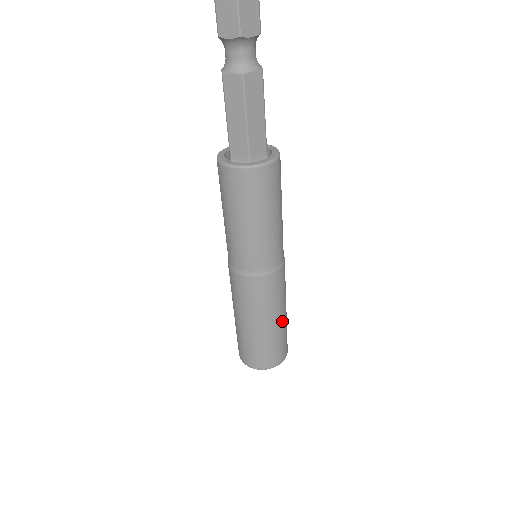
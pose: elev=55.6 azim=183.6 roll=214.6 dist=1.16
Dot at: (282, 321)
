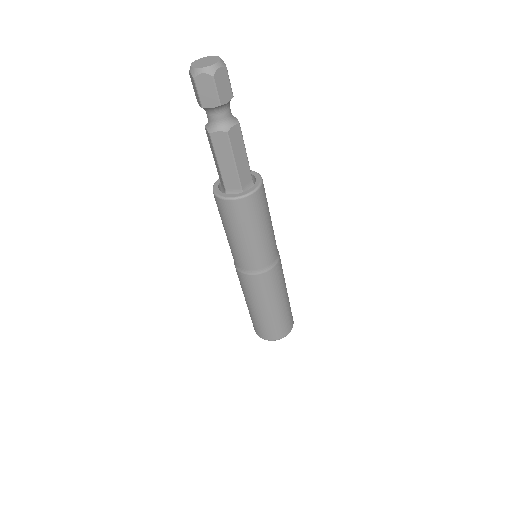
Dot at: (271, 312)
